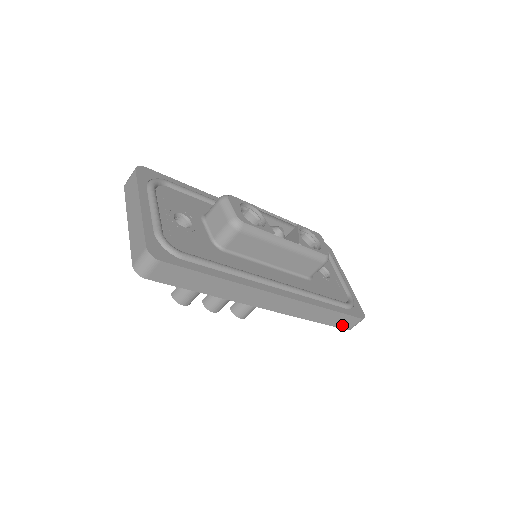
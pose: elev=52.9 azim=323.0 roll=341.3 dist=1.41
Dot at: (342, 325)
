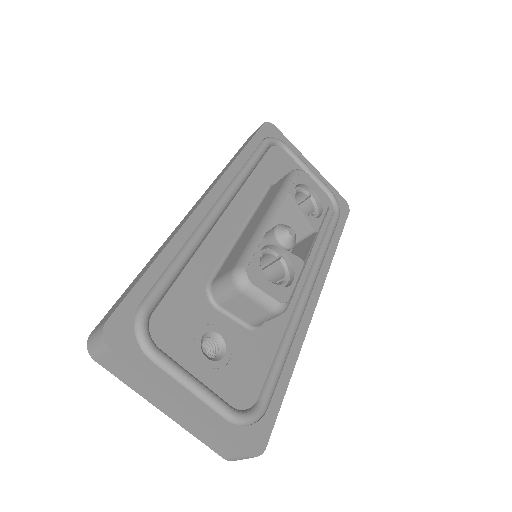
Dot at: occluded
